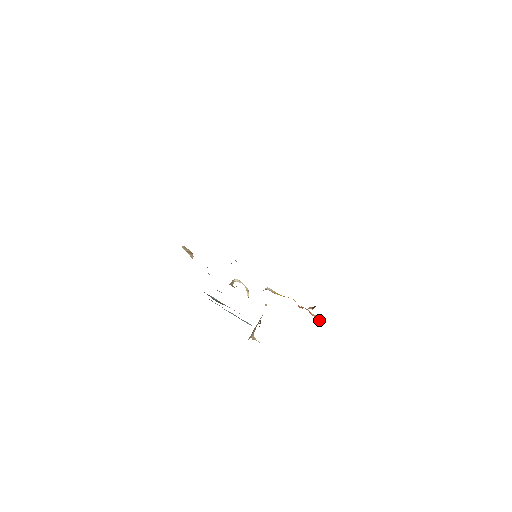
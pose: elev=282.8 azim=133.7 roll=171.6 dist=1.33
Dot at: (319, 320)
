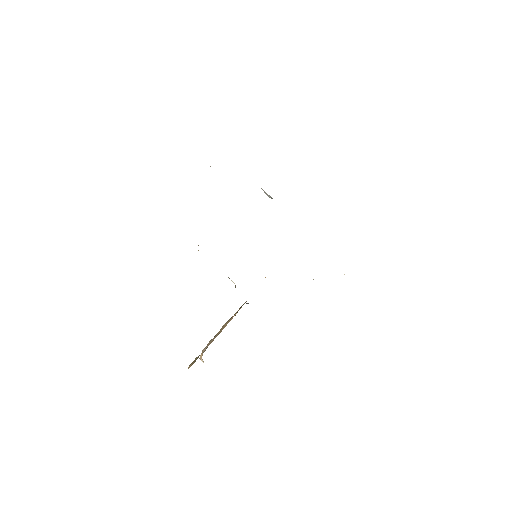
Dot at: occluded
